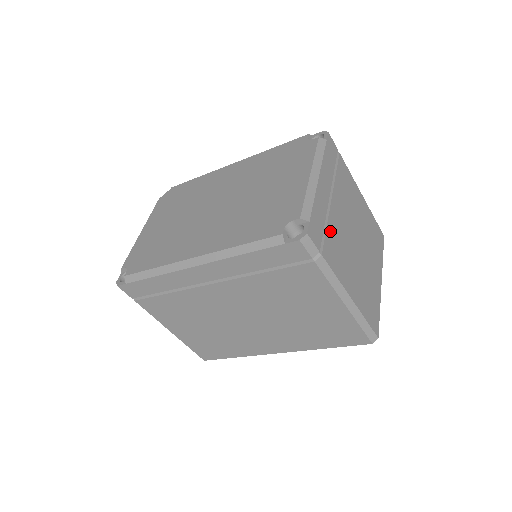
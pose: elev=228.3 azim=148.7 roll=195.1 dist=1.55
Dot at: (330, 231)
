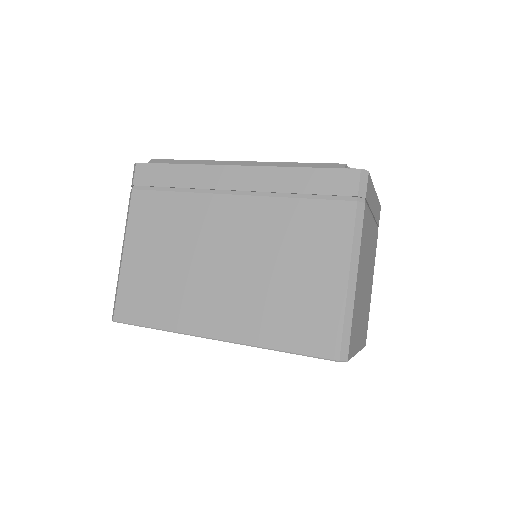
Dot at: (368, 219)
